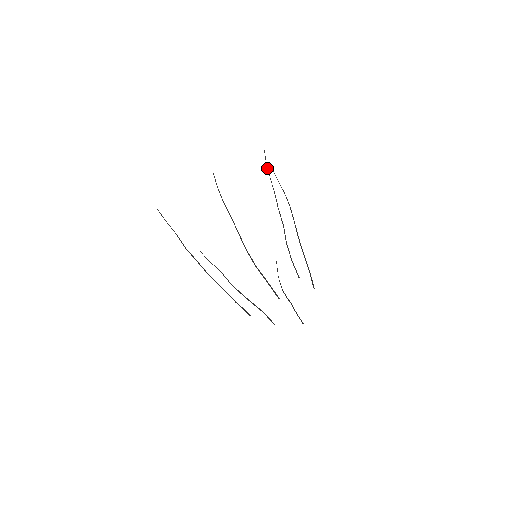
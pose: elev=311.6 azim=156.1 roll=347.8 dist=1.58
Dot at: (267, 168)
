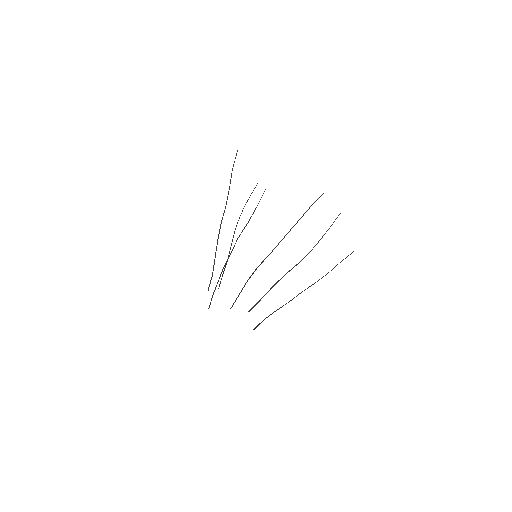
Dot at: (336, 265)
